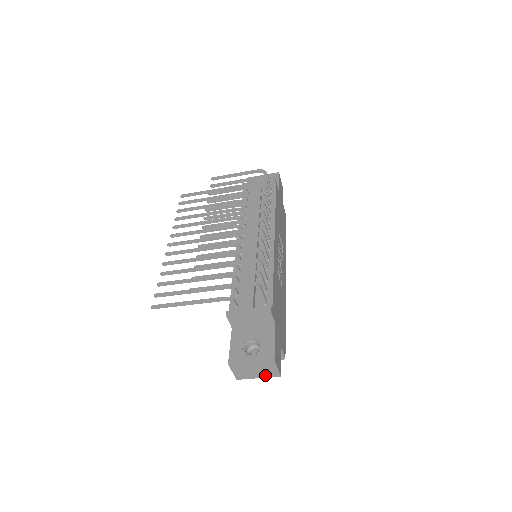
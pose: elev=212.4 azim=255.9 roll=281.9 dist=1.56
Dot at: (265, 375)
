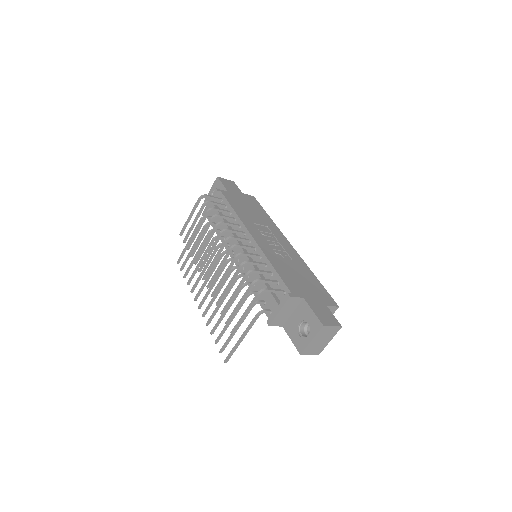
Dot at: (332, 336)
